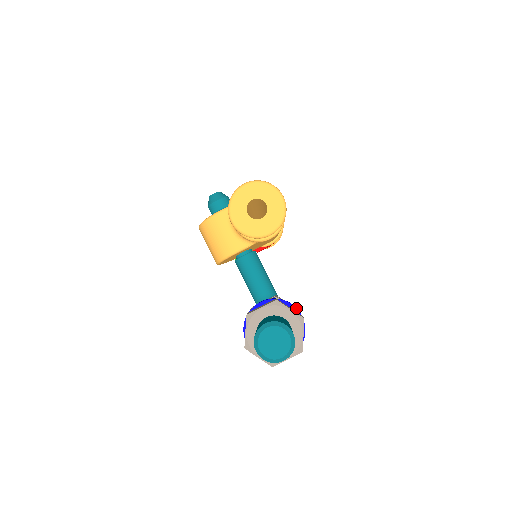
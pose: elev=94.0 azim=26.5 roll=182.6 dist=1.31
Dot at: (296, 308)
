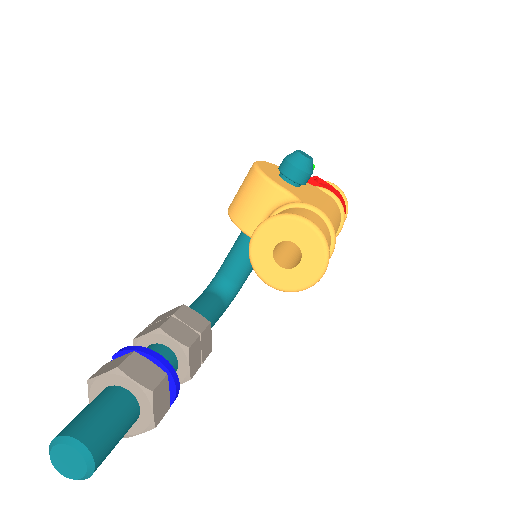
Dot at: (176, 395)
